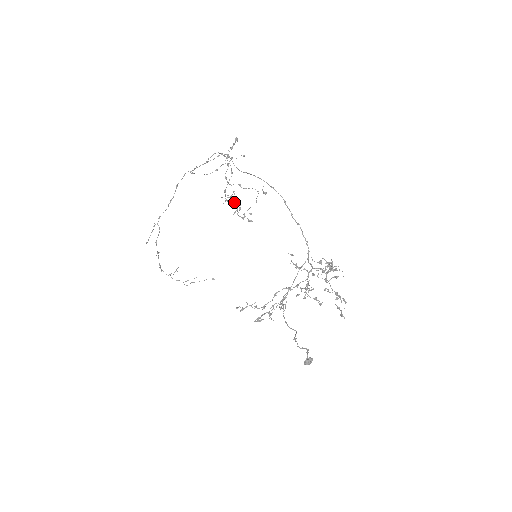
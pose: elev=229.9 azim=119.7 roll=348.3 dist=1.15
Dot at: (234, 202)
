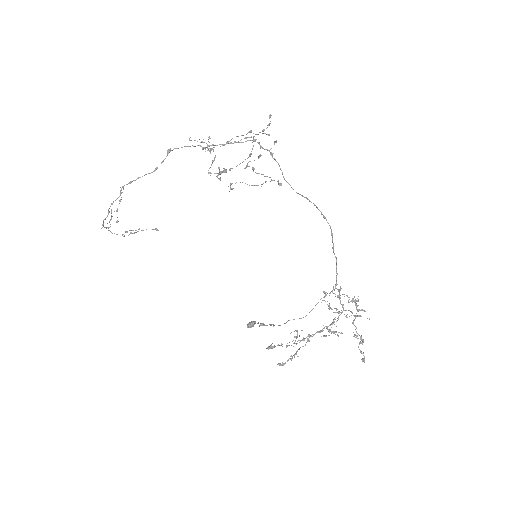
Dot at: (223, 168)
